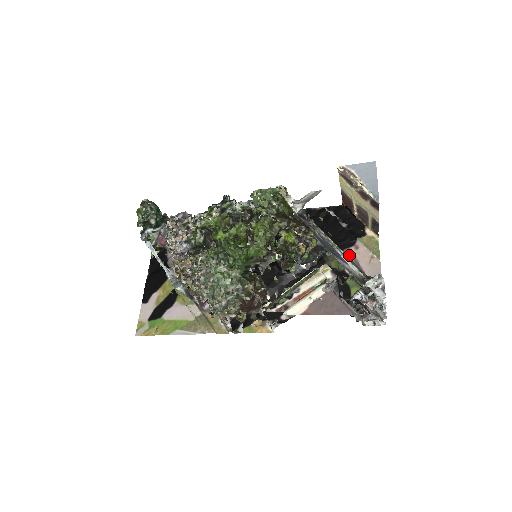
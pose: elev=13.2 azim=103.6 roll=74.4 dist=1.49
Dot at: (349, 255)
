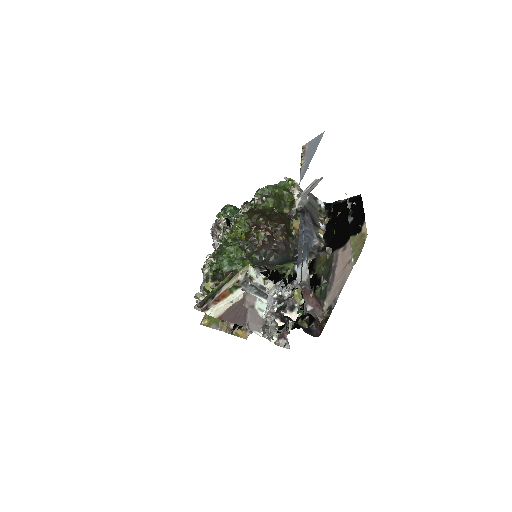
Dot at: (334, 258)
